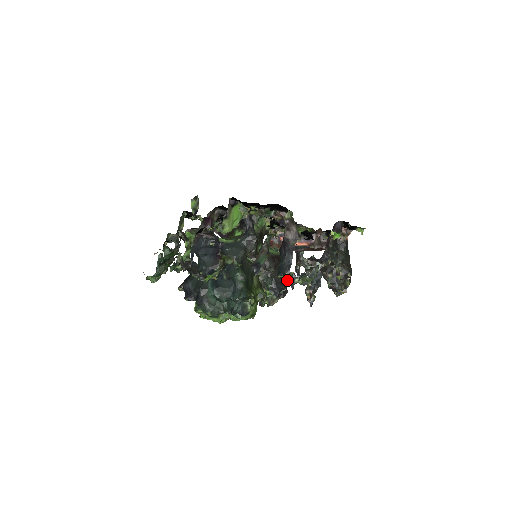
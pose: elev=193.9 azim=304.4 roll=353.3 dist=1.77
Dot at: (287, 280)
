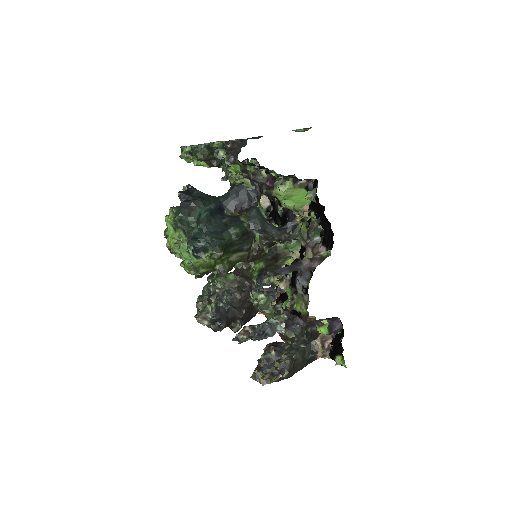
Dot at: (260, 280)
